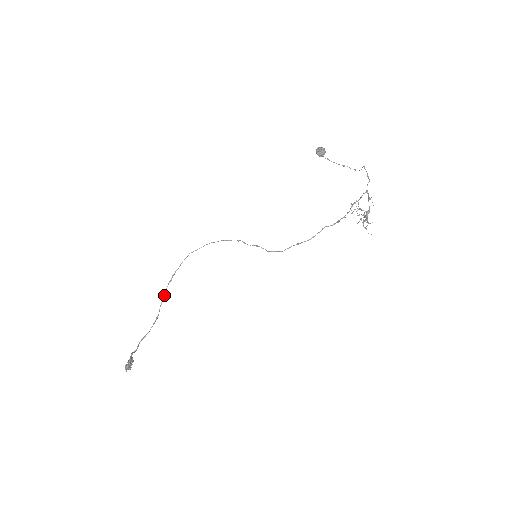
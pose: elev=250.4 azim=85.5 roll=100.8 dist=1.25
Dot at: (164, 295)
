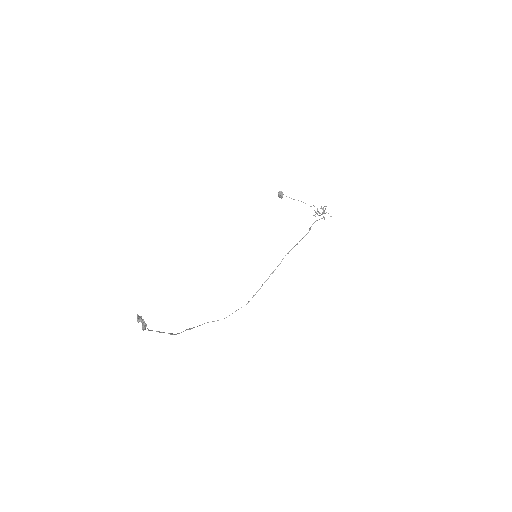
Dot at: occluded
